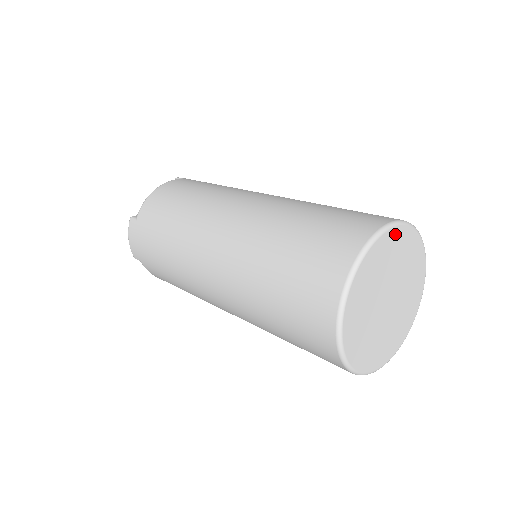
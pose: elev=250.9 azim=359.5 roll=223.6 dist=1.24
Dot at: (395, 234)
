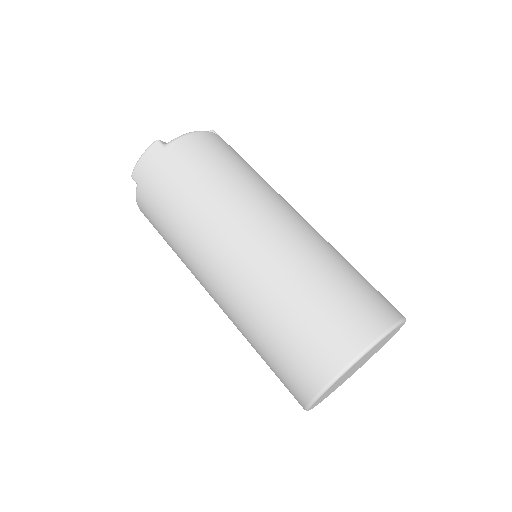
Dot at: occluded
